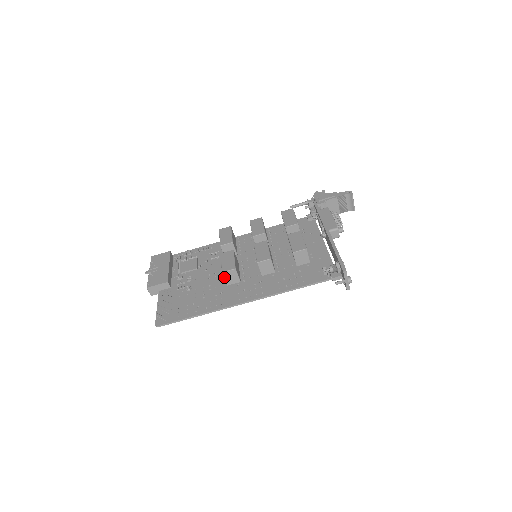
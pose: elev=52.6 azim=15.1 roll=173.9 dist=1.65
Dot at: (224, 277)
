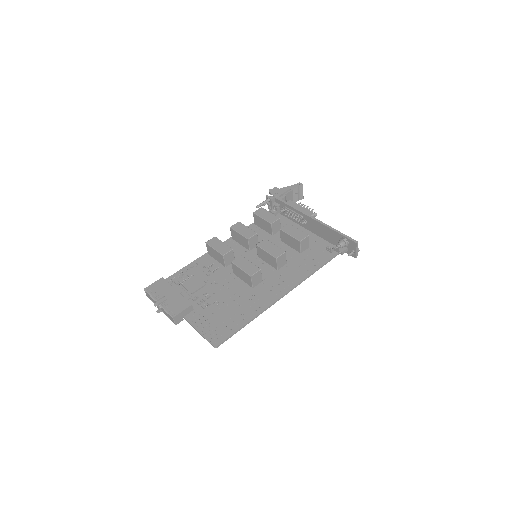
Dot at: (252, 280)
